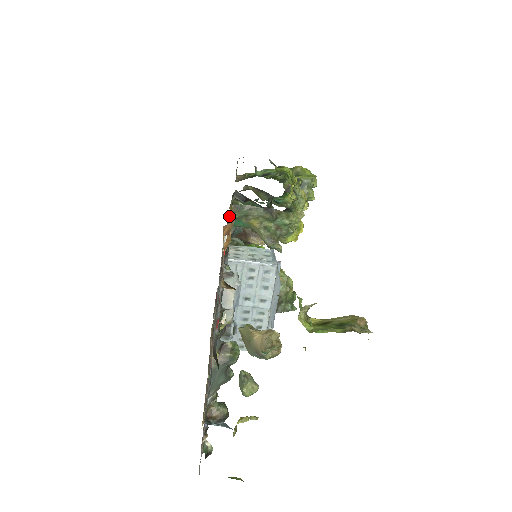
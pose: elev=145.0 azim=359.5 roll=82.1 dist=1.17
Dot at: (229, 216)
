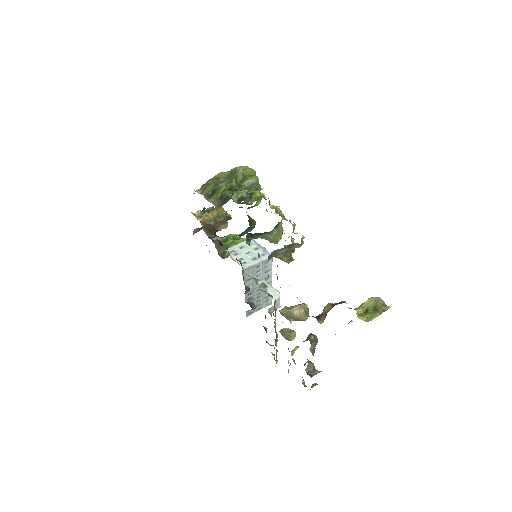
Dot at: (200, 222)
